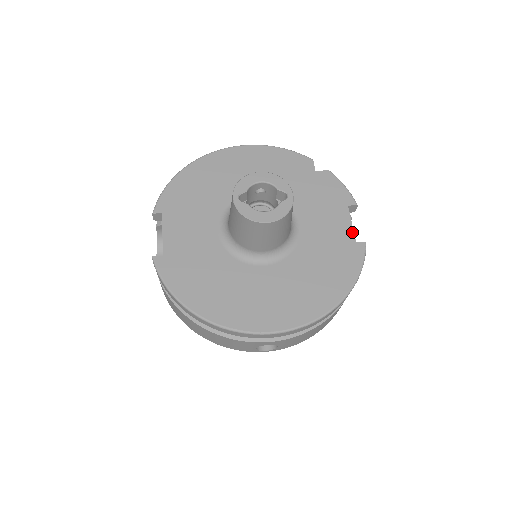
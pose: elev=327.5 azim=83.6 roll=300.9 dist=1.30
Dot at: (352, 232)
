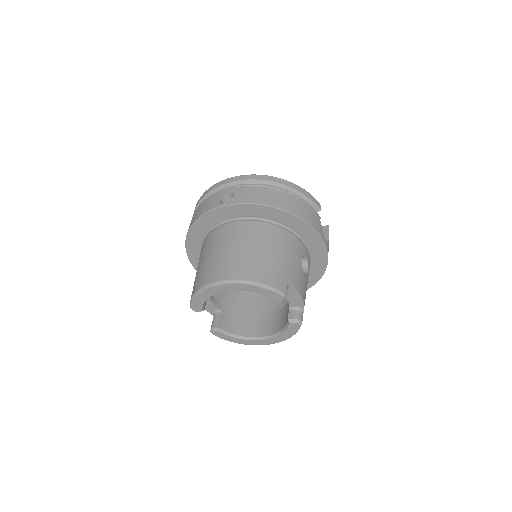
Dot at: occluded
